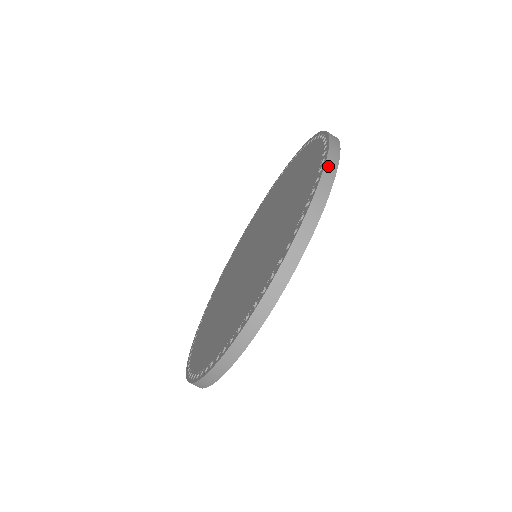
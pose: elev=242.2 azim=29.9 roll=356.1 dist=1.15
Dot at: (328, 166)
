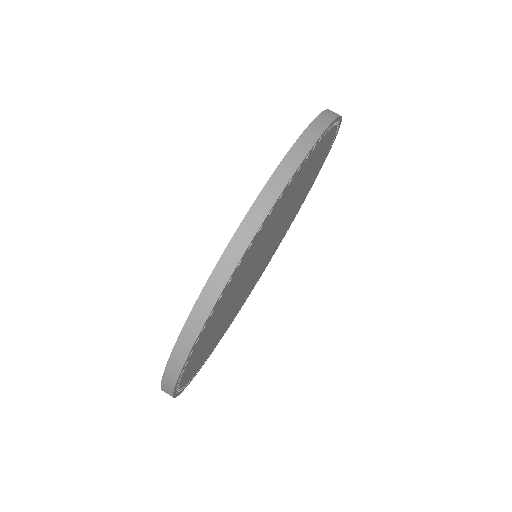
Dot at: occluded
